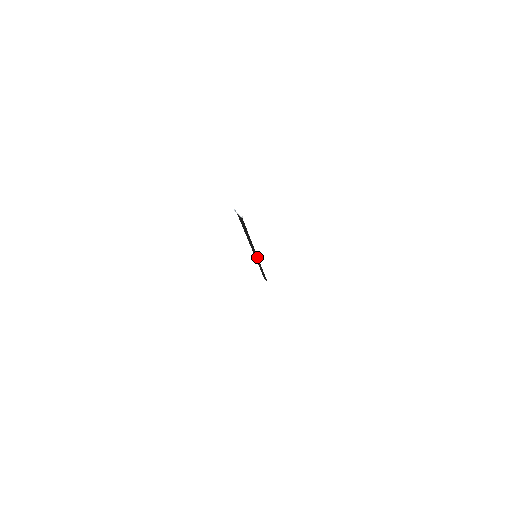
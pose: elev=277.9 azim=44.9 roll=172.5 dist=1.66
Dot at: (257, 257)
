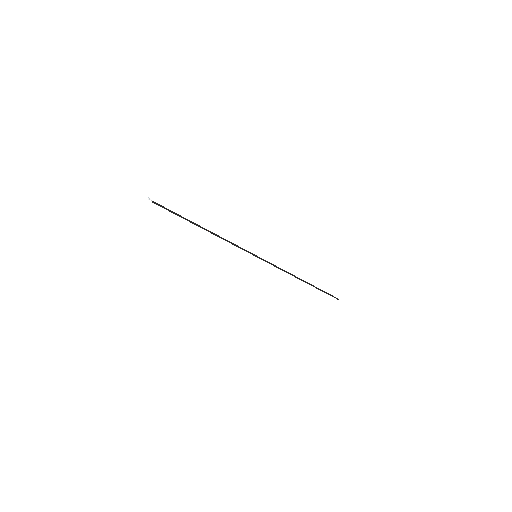
Dot at: (255, 256)
